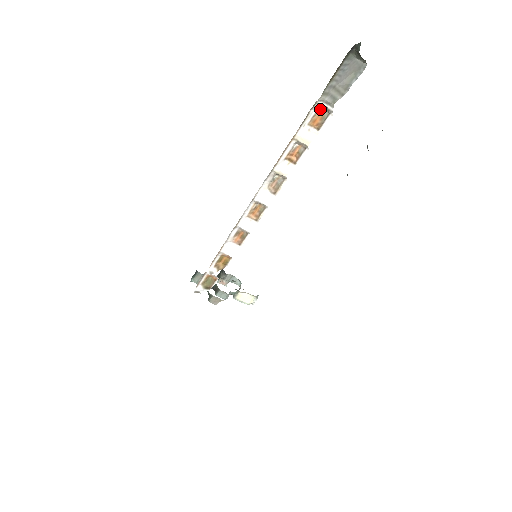
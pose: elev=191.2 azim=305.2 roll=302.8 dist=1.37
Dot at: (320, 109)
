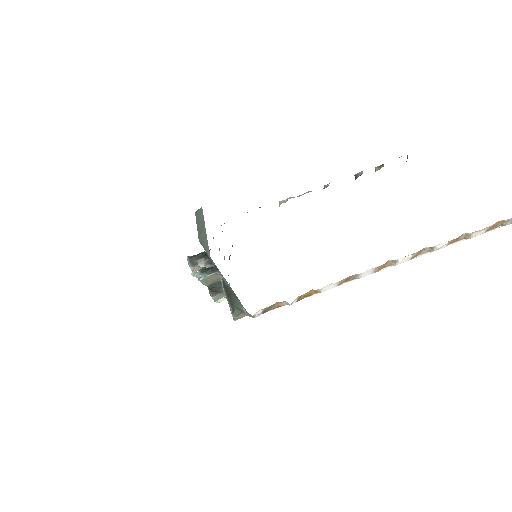
Dot at: (502, 220)
